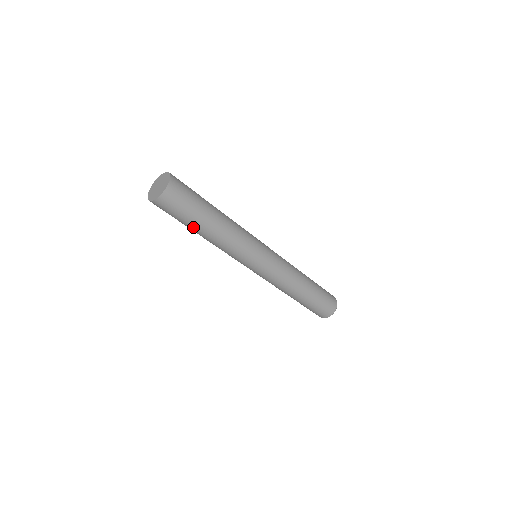
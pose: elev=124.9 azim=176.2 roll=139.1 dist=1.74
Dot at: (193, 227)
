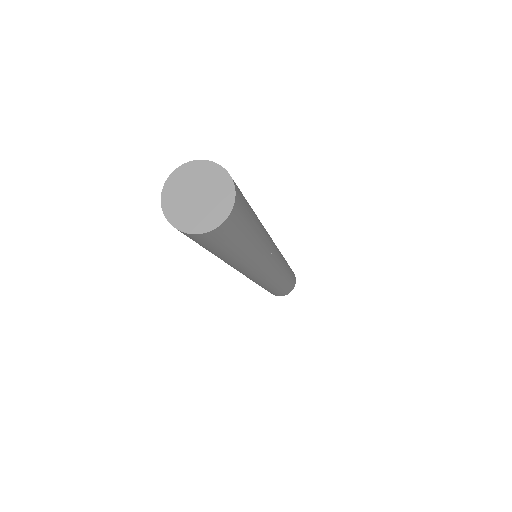
Dot at: (212, 252)
